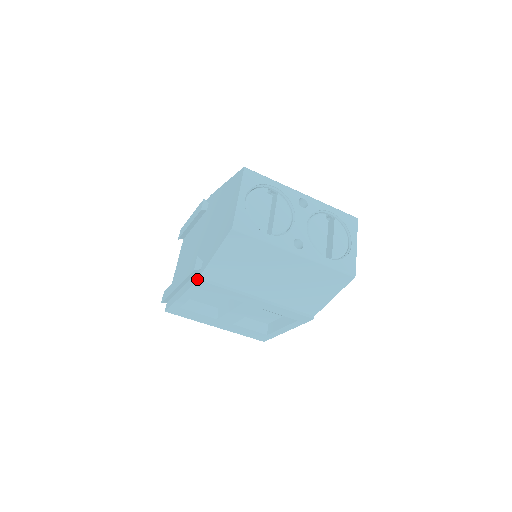
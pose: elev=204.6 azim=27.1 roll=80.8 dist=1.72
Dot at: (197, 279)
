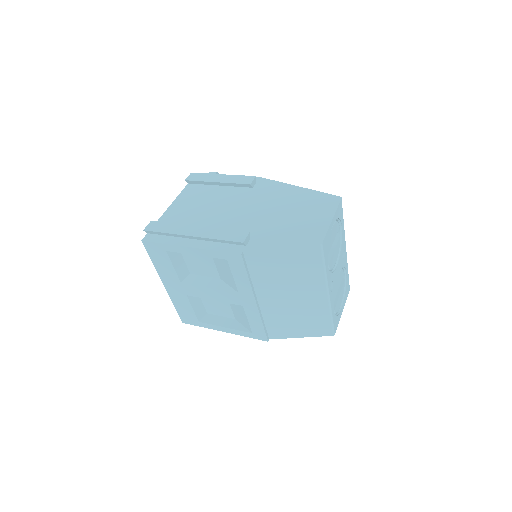
Dot at: (238, 252)
